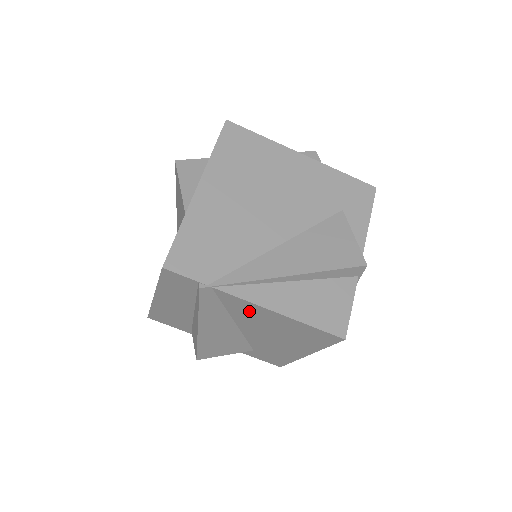
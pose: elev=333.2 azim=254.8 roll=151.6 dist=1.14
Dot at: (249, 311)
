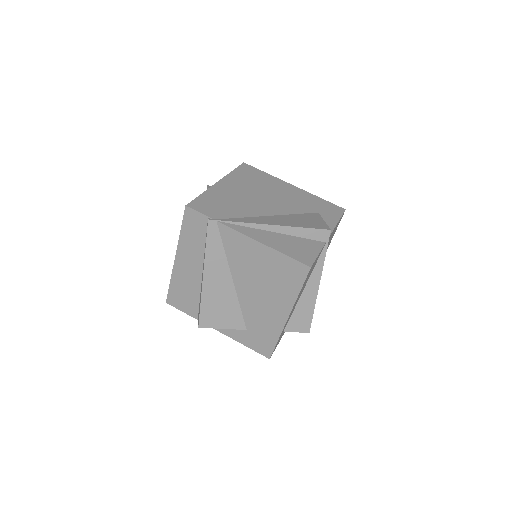
Dot at: (242, 250)
